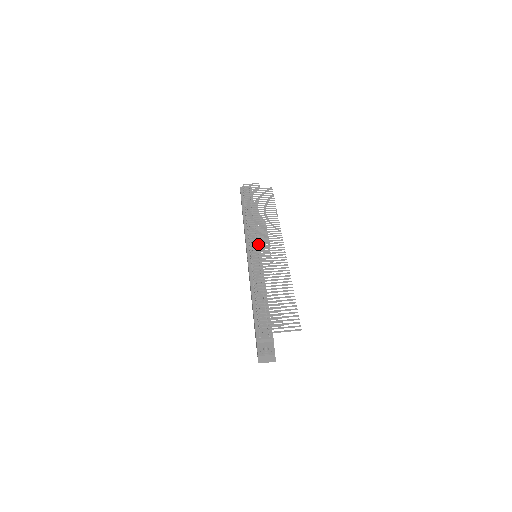
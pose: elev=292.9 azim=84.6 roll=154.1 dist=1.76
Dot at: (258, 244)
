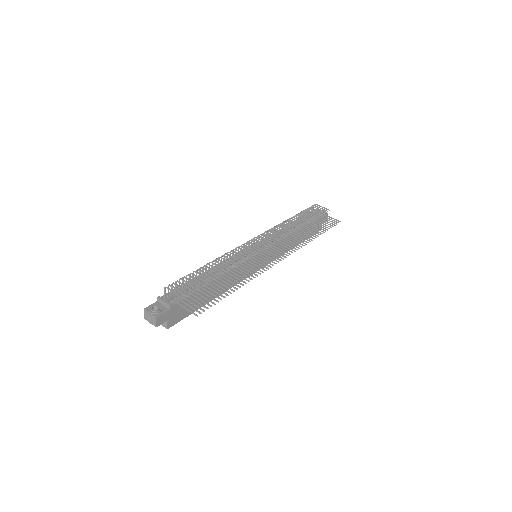
Dot at: (264, 245)
